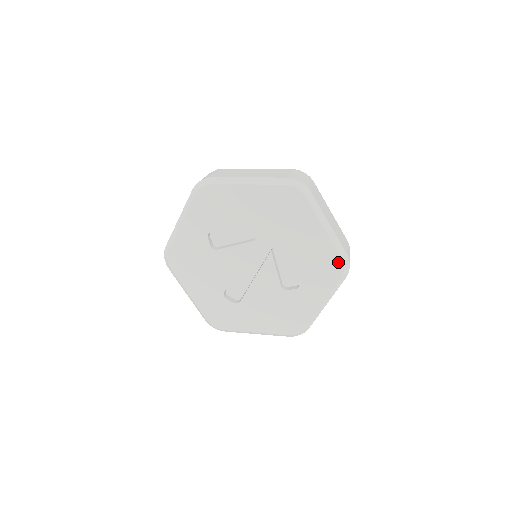
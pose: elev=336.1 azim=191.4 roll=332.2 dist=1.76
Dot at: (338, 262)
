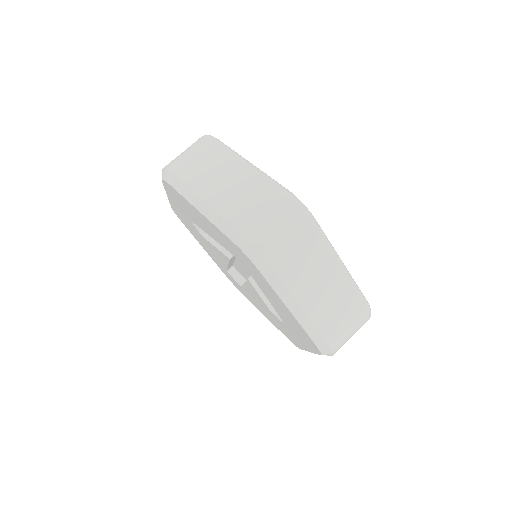
Dot at: (313, 344)
